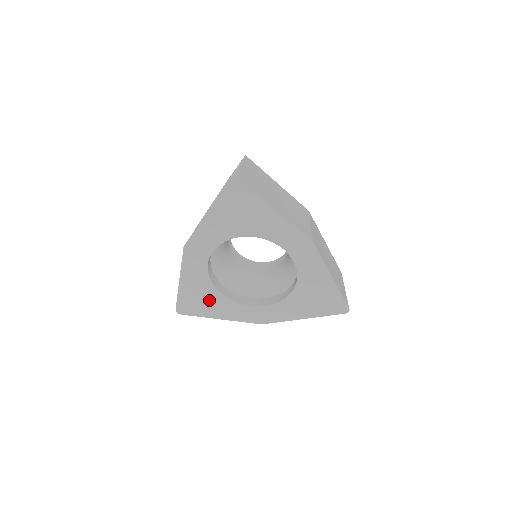
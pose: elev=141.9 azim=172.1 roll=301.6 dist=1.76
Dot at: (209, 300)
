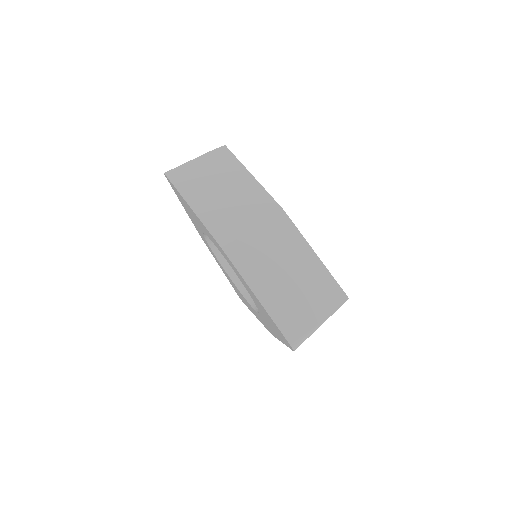
Dot at: occluded
